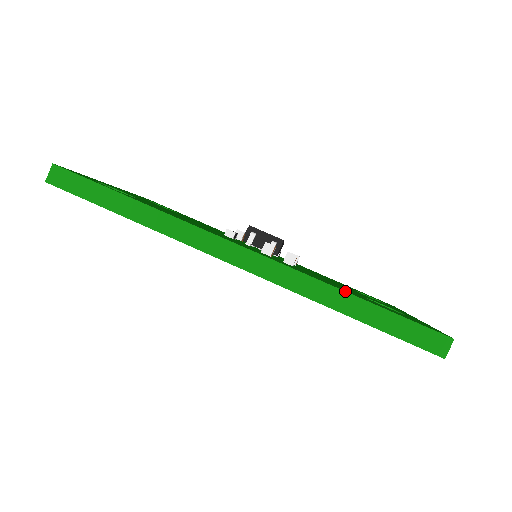
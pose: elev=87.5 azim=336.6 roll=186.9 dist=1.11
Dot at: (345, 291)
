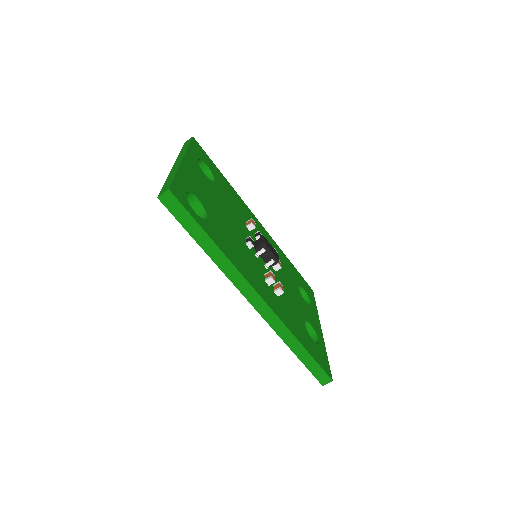
Dot at: (299, 341)
